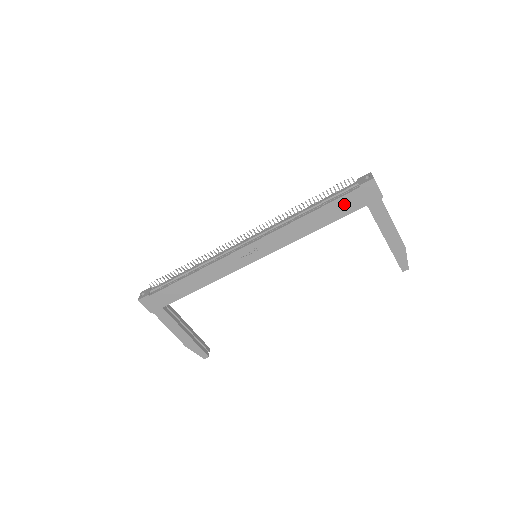
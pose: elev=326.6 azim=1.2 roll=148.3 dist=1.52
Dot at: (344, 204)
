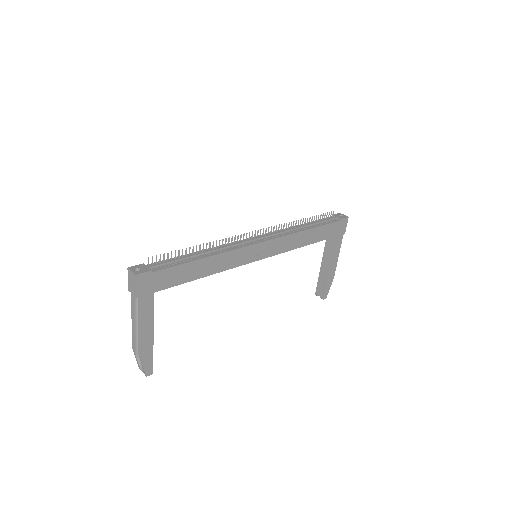
Dot at: (328, 230)
